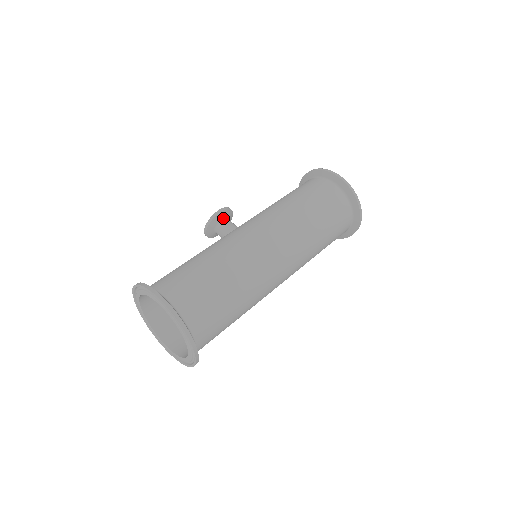
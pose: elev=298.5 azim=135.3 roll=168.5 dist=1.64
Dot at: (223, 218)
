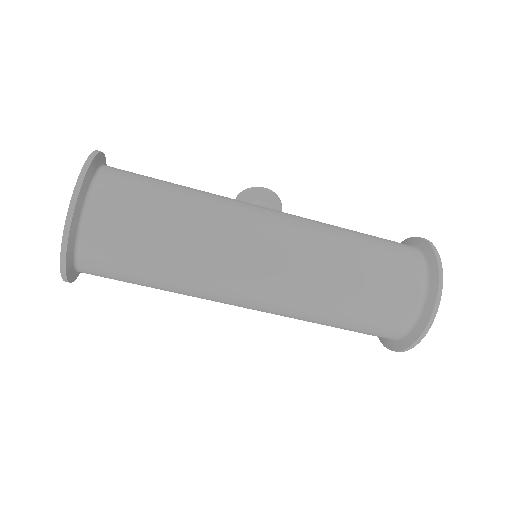
Dot at: (263, 201)
